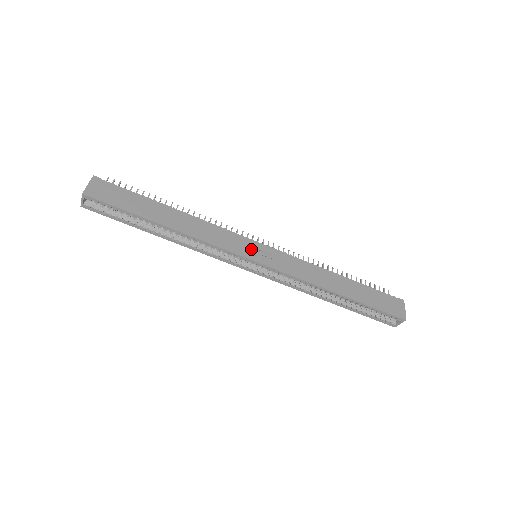
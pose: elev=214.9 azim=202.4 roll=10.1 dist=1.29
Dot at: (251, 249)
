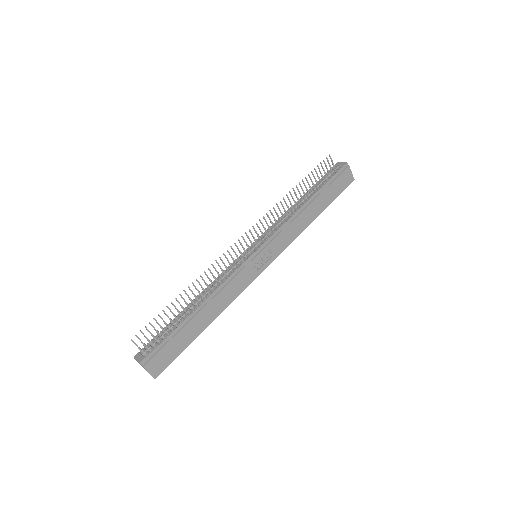
Dot at: (257, 265)
